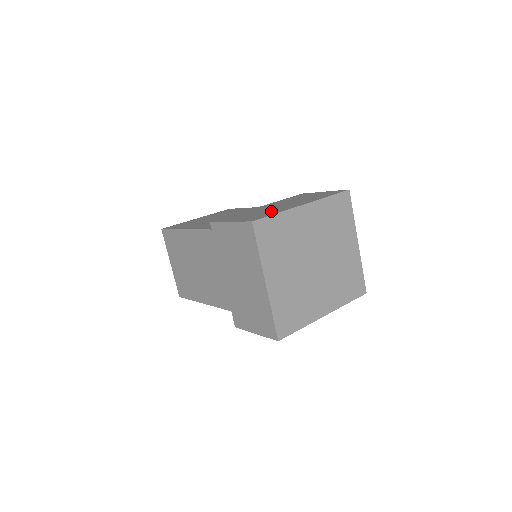
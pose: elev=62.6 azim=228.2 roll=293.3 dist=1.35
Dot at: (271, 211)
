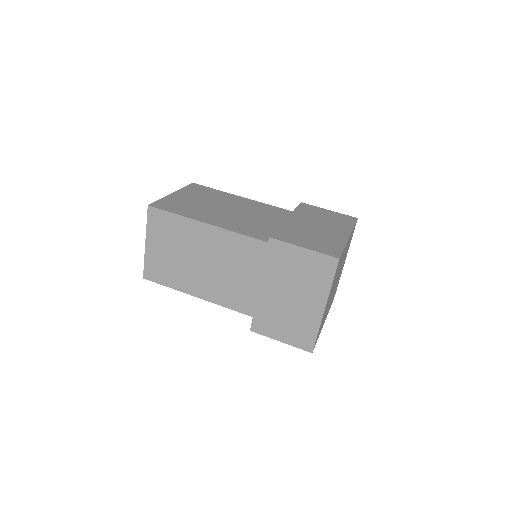
Dot at: (328, 239)
